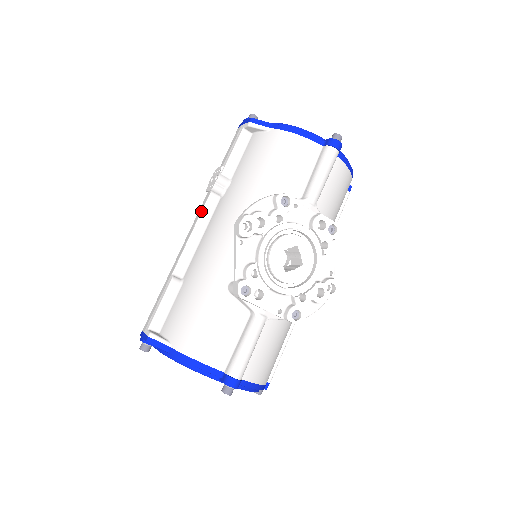
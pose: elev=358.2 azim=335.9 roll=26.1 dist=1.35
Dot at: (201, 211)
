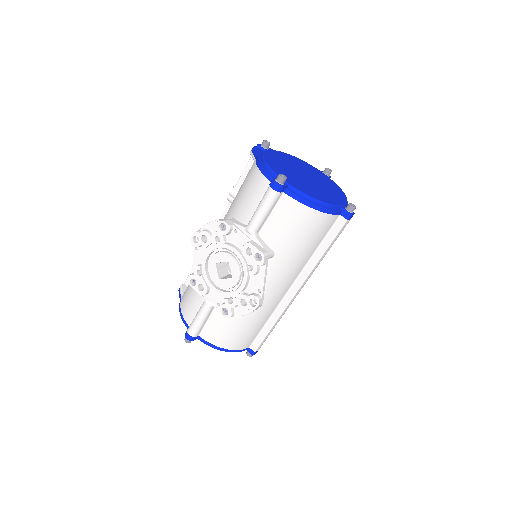
Dot at: (222, 214)
